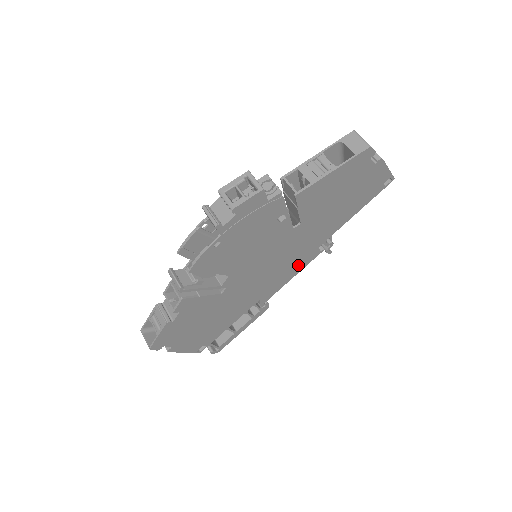
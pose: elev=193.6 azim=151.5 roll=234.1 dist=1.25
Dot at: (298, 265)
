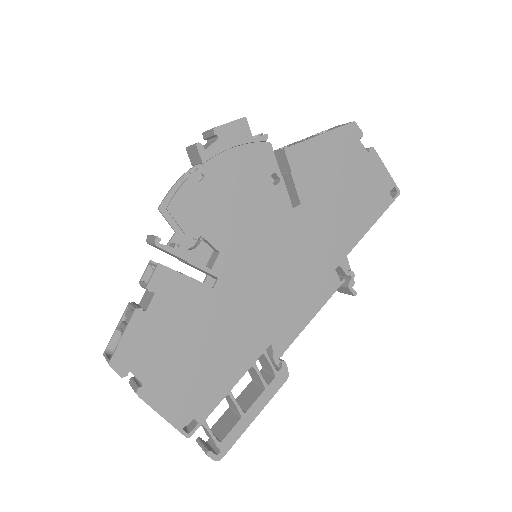
Dot at: (314, 293)
